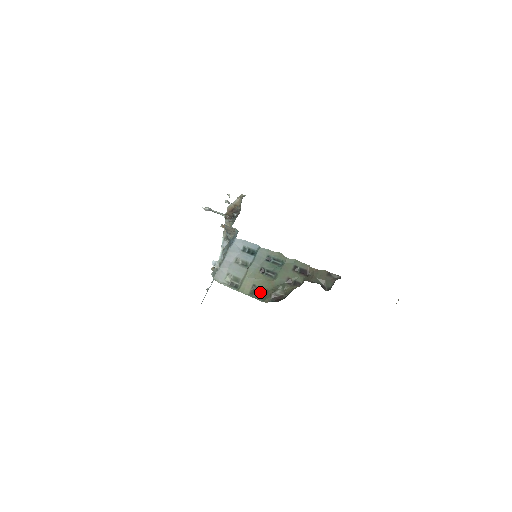
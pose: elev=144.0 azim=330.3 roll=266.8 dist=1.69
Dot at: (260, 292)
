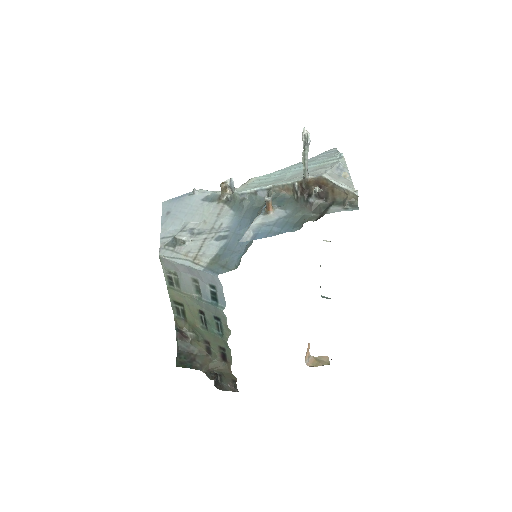
Dot at: (181, 312)
